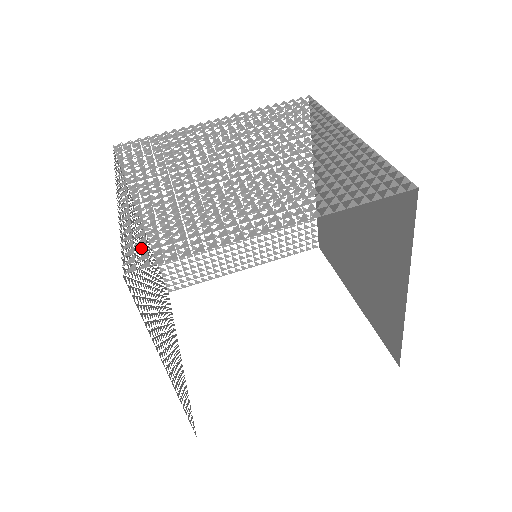
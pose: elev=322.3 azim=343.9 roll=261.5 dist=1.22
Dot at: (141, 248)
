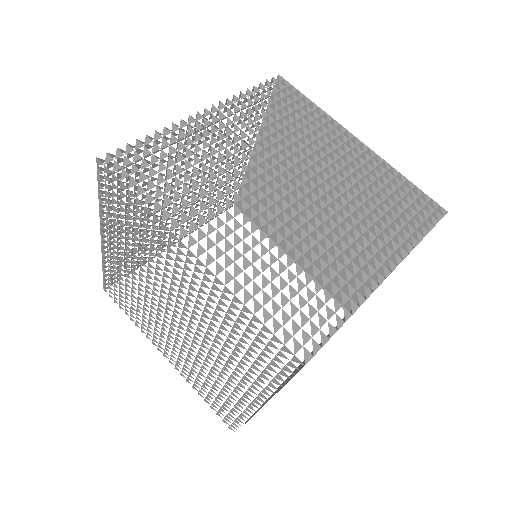
Dot at: (293, 327)
